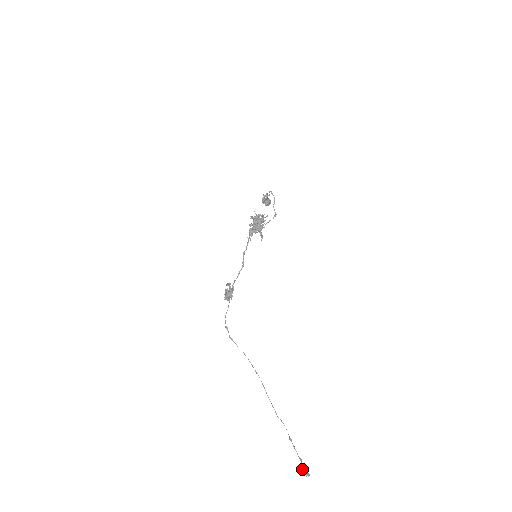
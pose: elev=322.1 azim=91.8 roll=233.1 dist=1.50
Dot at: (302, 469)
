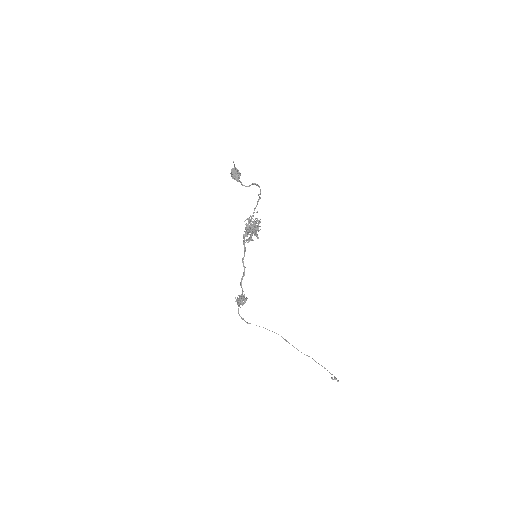
Dot at: (333, 379)
